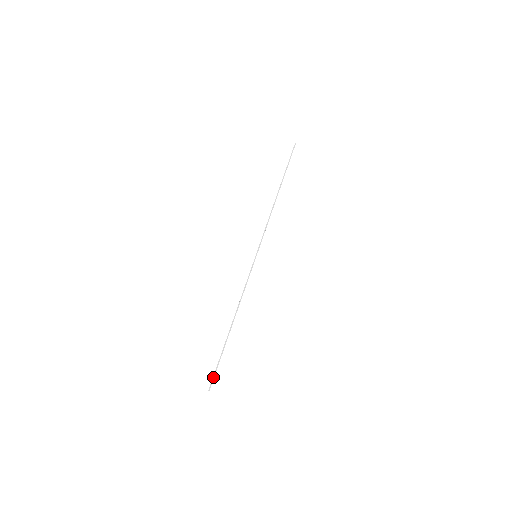
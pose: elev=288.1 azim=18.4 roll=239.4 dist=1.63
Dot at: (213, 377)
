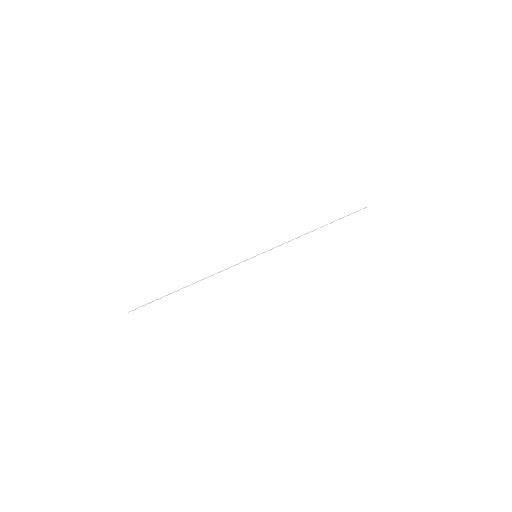
Dot at: (141, 306)
